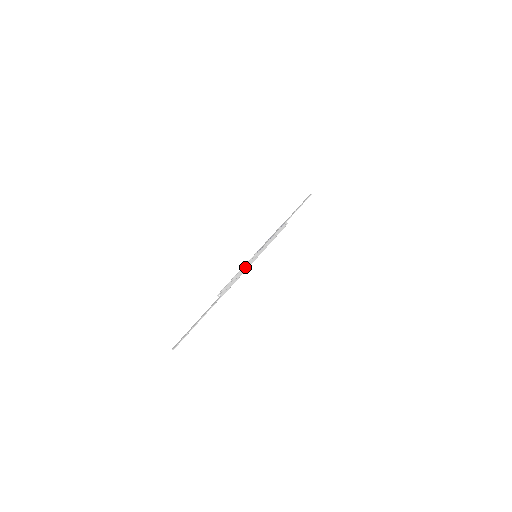
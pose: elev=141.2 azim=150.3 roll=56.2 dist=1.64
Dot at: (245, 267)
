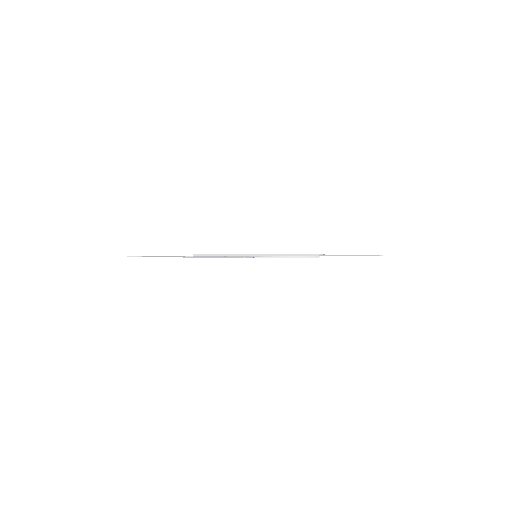
Dot at: (235, 254)
